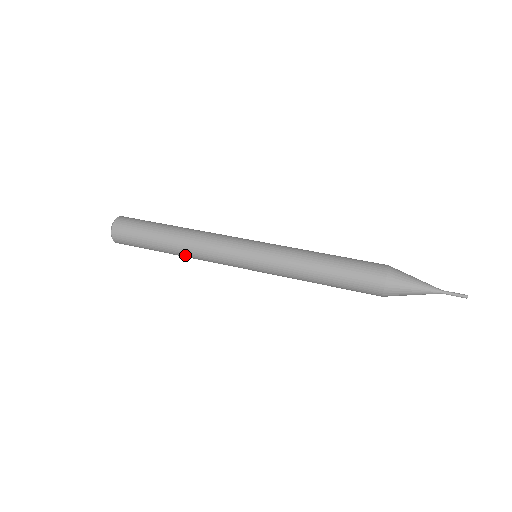
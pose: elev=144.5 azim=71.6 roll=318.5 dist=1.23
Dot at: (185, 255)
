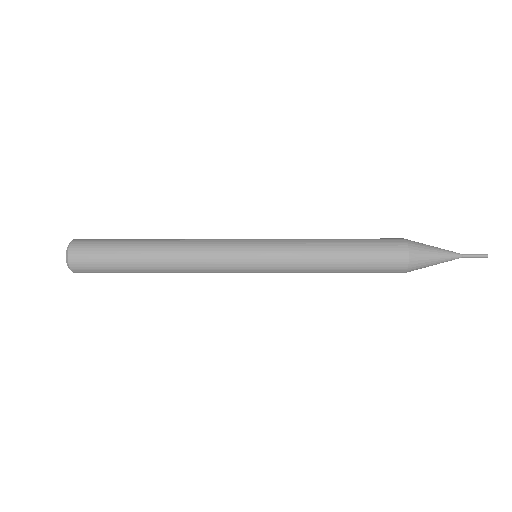
Dot at: (170, 271)
